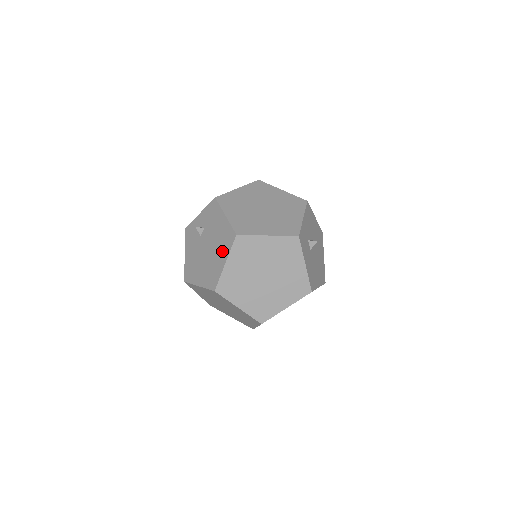
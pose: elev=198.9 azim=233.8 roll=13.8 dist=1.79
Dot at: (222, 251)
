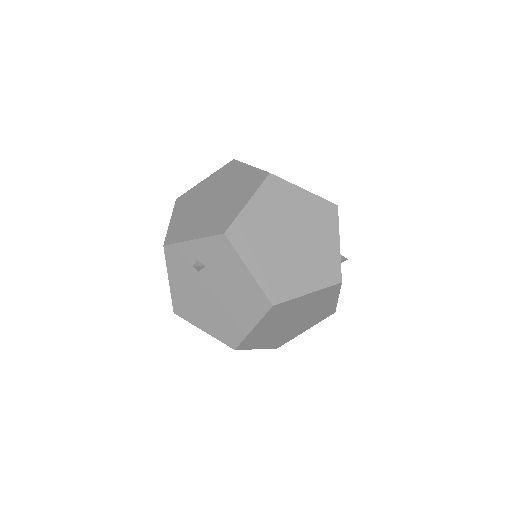
Dot at: (246, 313)
